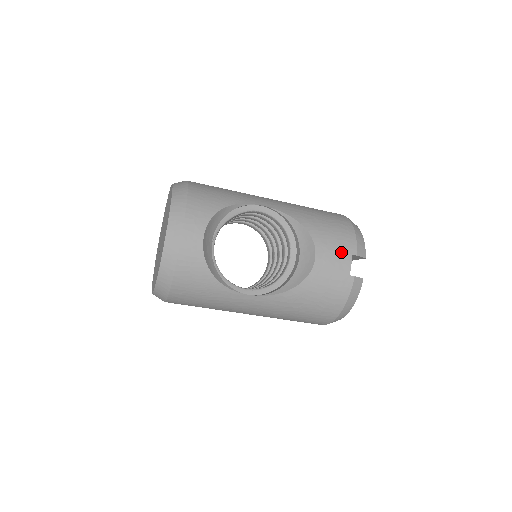
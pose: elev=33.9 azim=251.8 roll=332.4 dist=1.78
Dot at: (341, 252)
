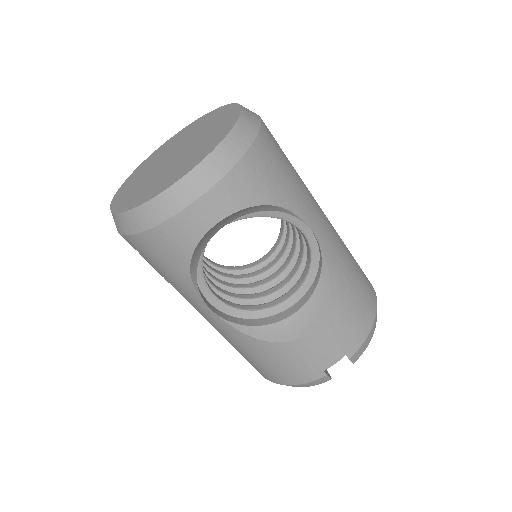
Dot at: (339, 345)
